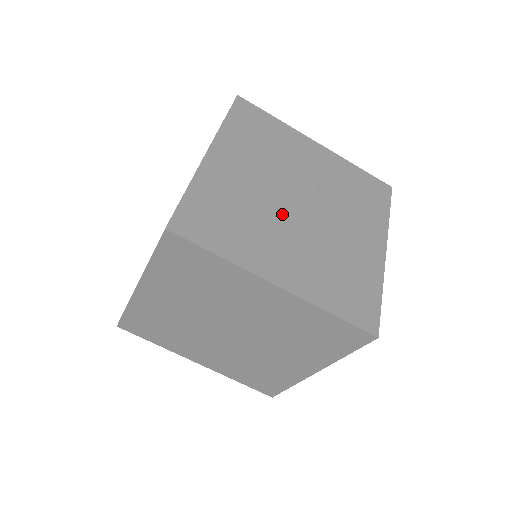
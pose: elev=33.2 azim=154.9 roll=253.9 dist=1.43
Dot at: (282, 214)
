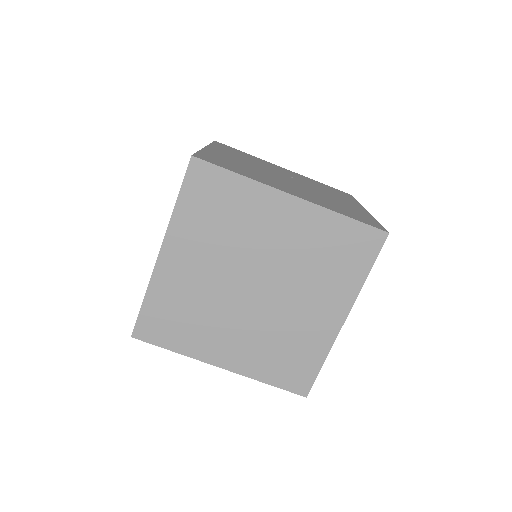
Dot at: (276, 177)
